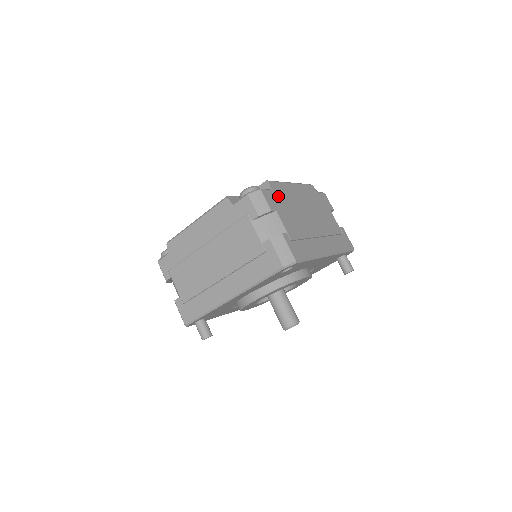
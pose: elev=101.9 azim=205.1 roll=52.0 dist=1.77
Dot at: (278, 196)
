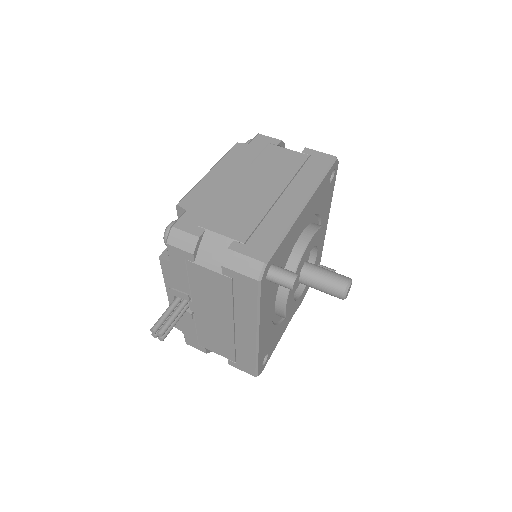
Dot at: occluded
